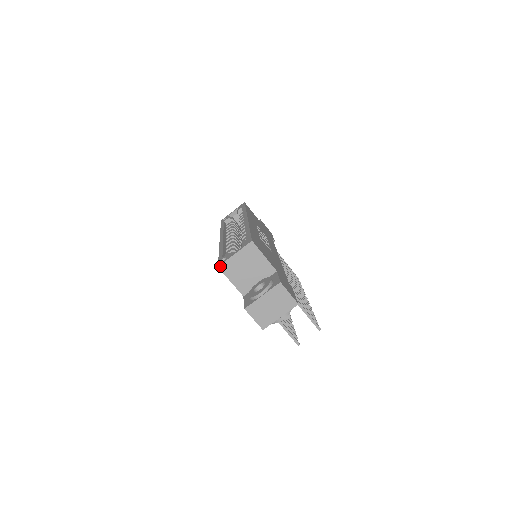
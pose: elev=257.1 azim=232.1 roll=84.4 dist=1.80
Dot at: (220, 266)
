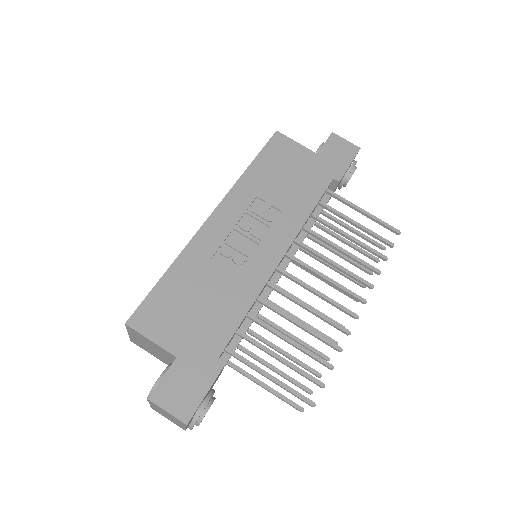
Dot at: (131, 340)
